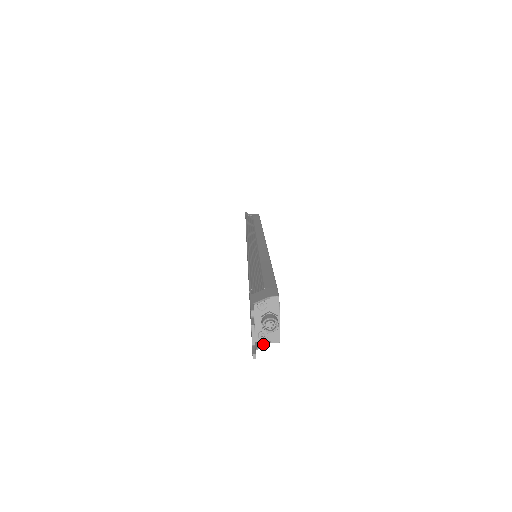
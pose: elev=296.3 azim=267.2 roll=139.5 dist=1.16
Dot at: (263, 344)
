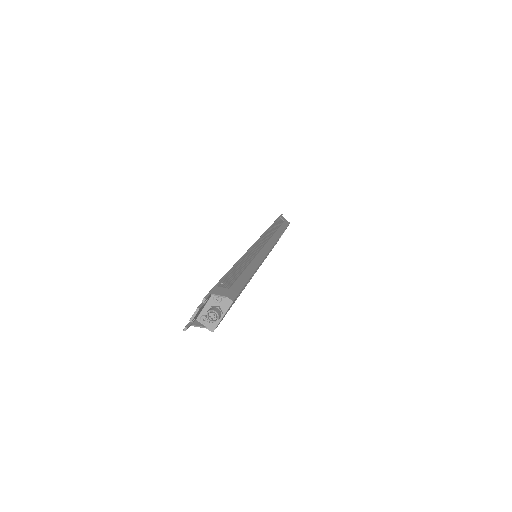
Dot at: (200, 325)
